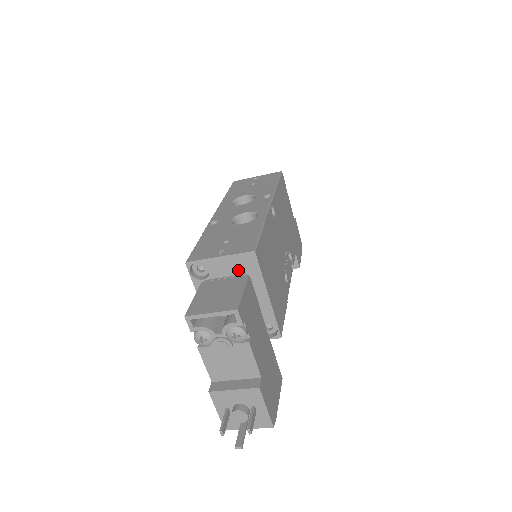
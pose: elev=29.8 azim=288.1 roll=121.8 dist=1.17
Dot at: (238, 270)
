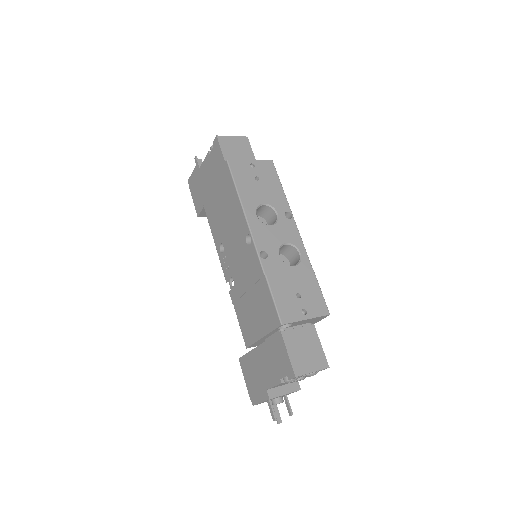
Dot at: (309, 322)
